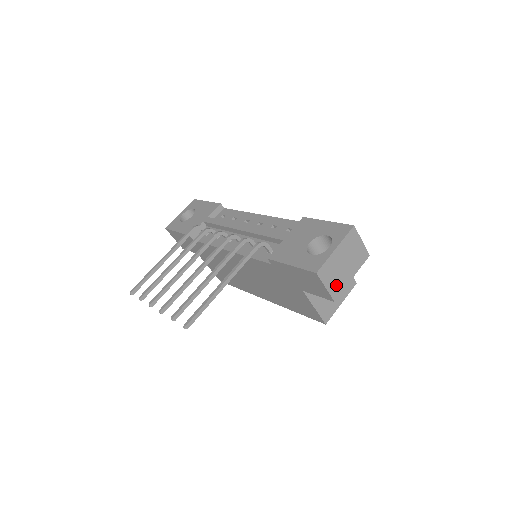
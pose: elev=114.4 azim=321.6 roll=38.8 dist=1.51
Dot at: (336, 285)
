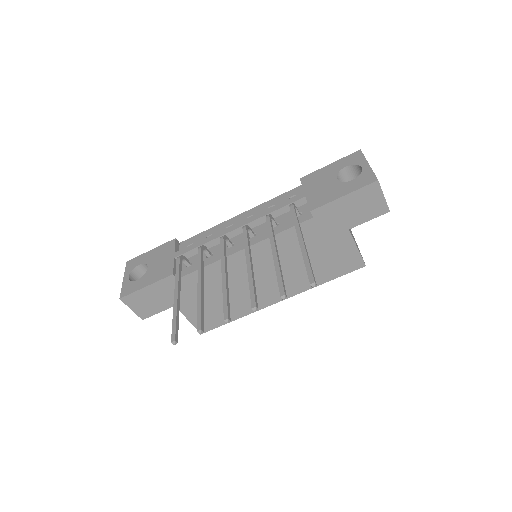
Dot at: occluded
